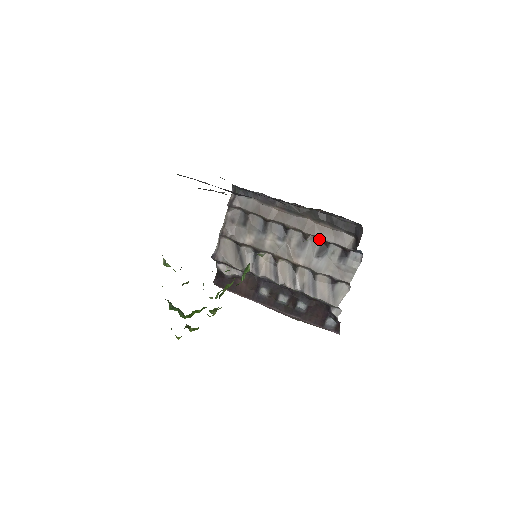
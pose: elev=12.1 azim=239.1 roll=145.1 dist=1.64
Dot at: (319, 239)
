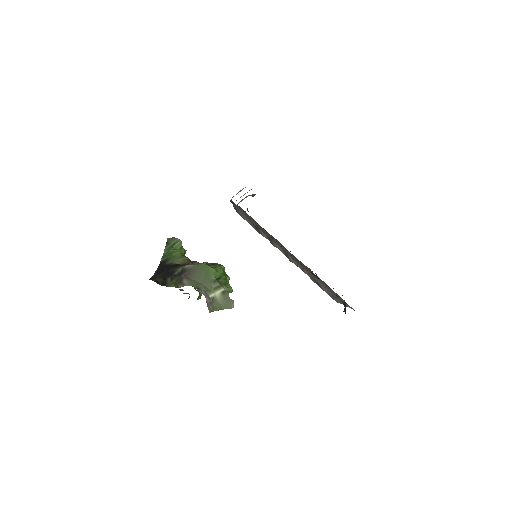
Dot at: occluded
